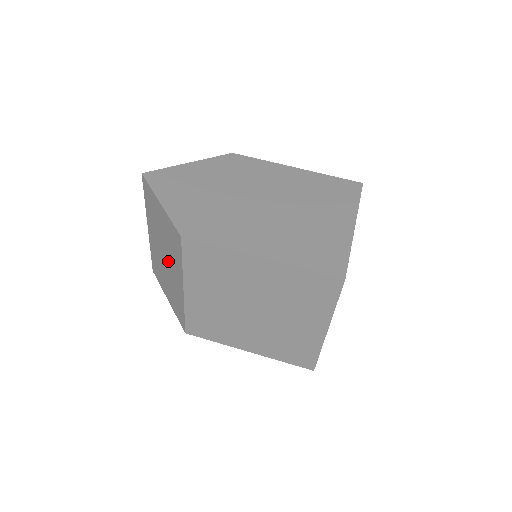
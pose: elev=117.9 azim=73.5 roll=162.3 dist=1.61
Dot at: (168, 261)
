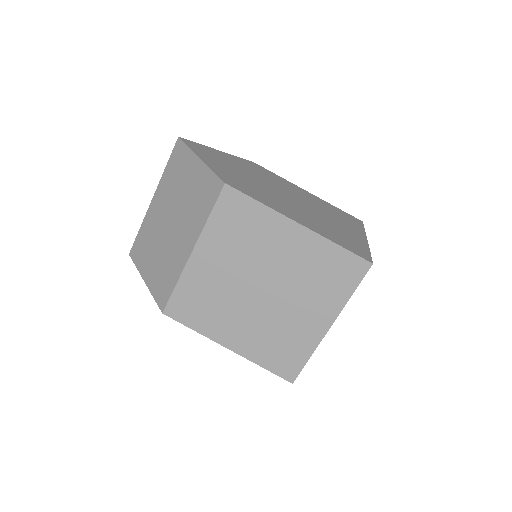
Dot at: (177, 225)
